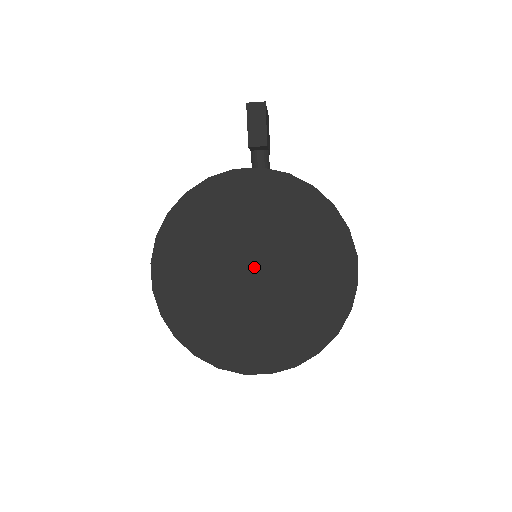
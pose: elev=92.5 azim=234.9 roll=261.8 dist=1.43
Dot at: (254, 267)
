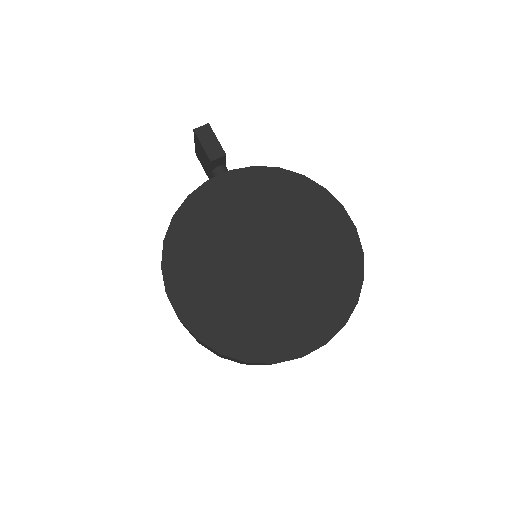
Dot at: (263, 253)
